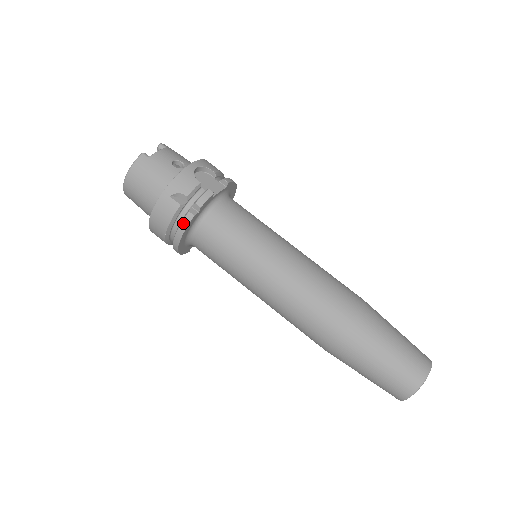
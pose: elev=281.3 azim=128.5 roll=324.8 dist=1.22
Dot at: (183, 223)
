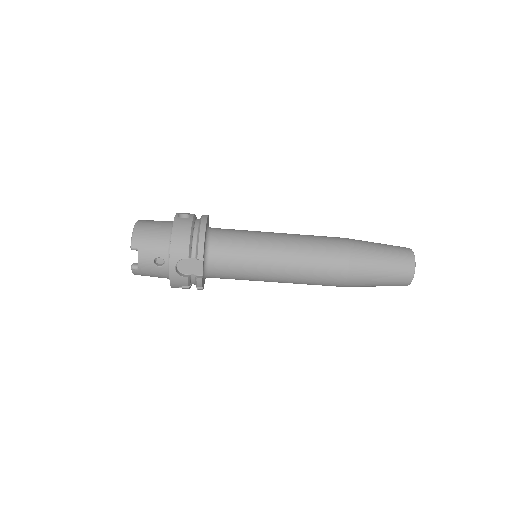
Dot at: occluded
